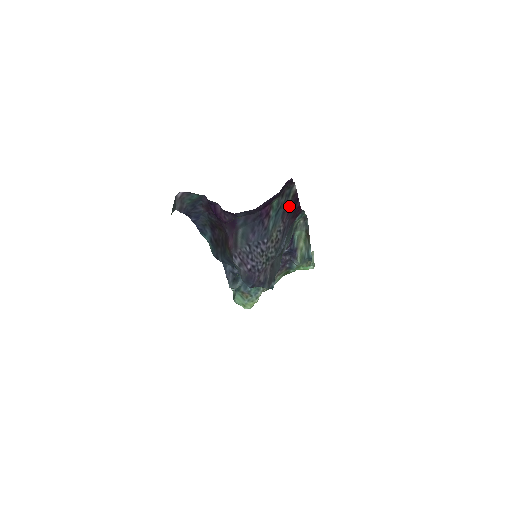
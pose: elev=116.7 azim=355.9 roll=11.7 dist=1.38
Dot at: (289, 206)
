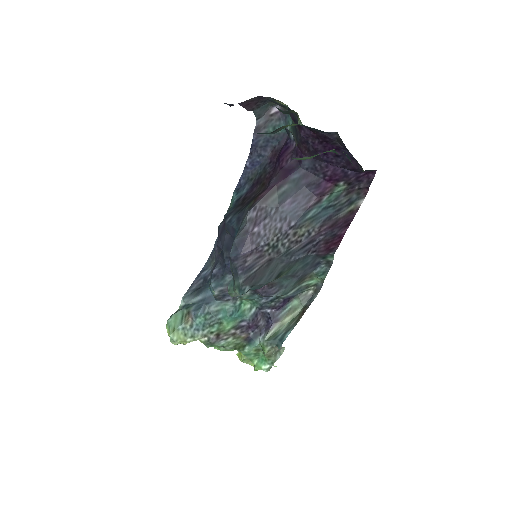
Dot at: (339, 219)
